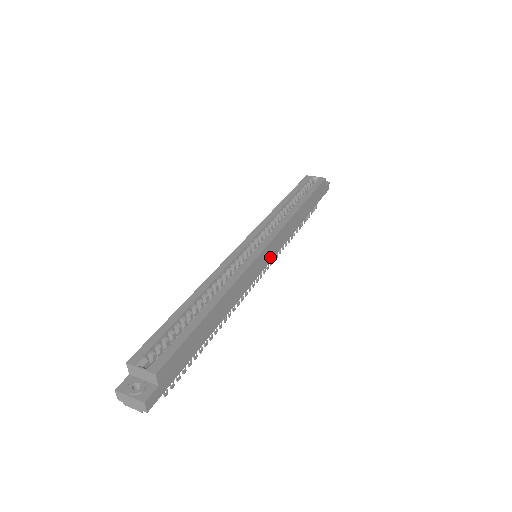
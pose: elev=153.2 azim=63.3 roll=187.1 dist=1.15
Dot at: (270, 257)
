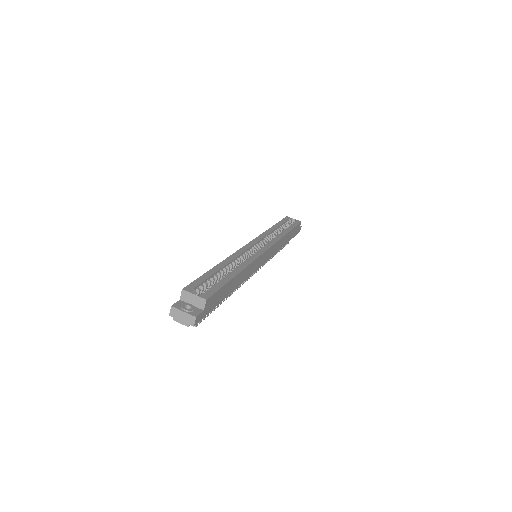
Dot at: (265, 260)
